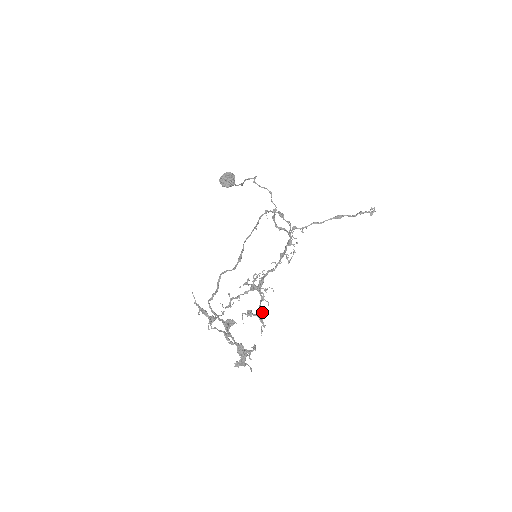
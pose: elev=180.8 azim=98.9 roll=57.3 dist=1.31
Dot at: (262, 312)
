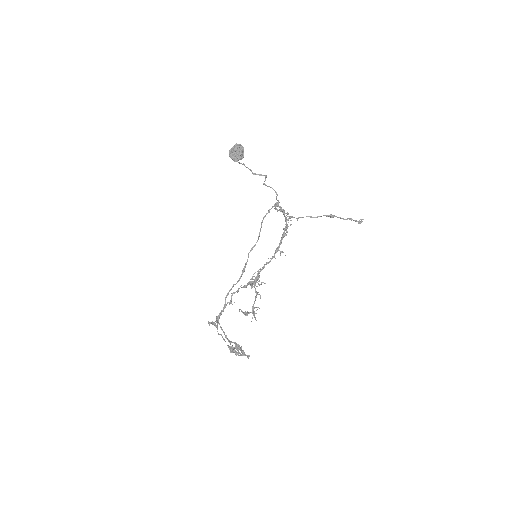
Dot at: occluded
